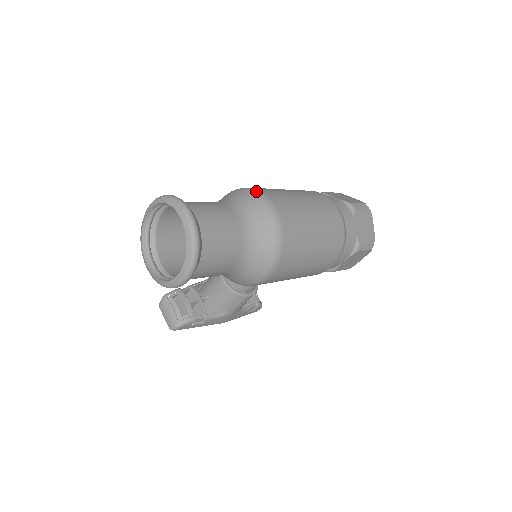
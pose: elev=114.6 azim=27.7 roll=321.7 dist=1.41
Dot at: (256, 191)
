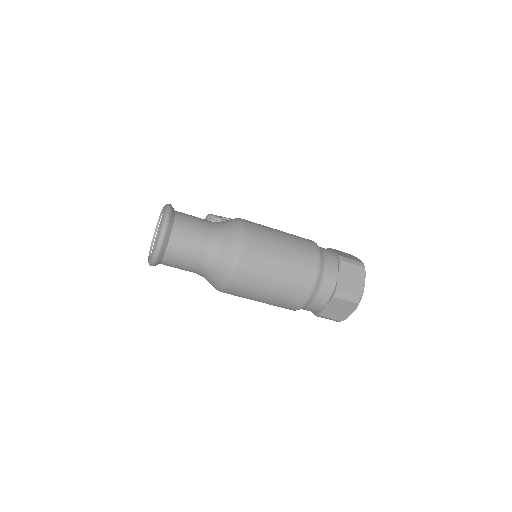
Dot at: (239, 247)
